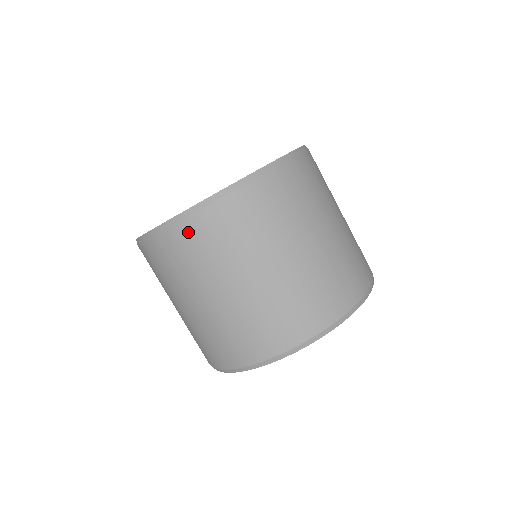
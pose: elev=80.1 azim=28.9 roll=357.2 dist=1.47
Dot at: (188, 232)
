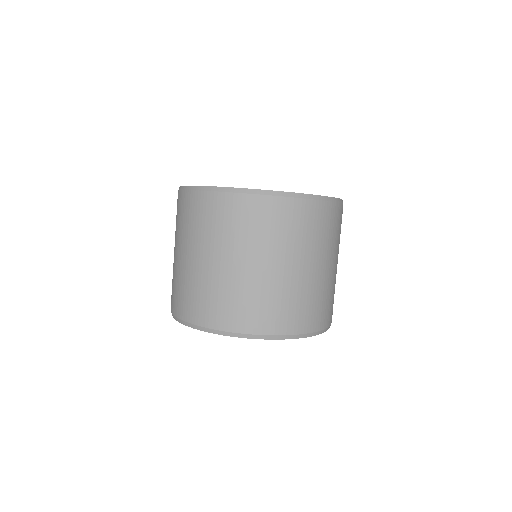
Dot at: (303, 210)
